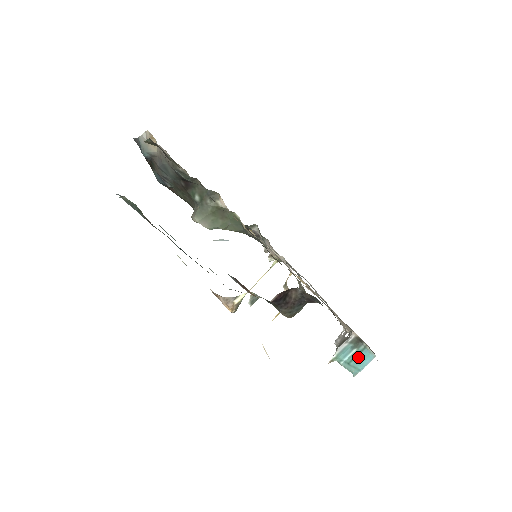
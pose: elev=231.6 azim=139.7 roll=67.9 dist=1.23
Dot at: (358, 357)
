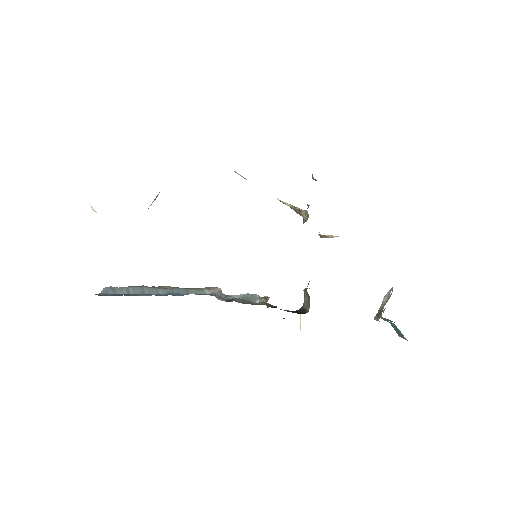
Dot at: (396, 329)
